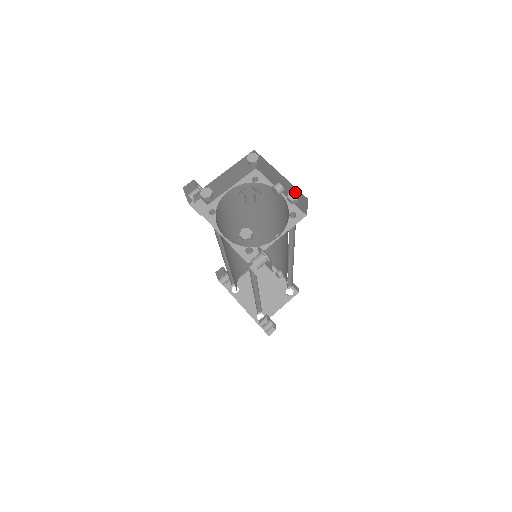
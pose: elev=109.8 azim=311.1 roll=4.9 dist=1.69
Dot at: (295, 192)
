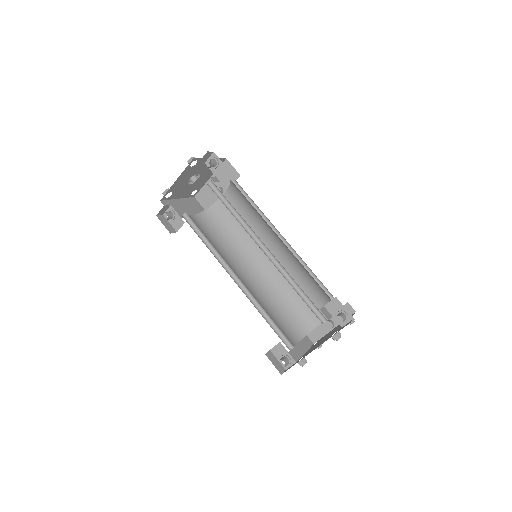
Dot at: occluded
